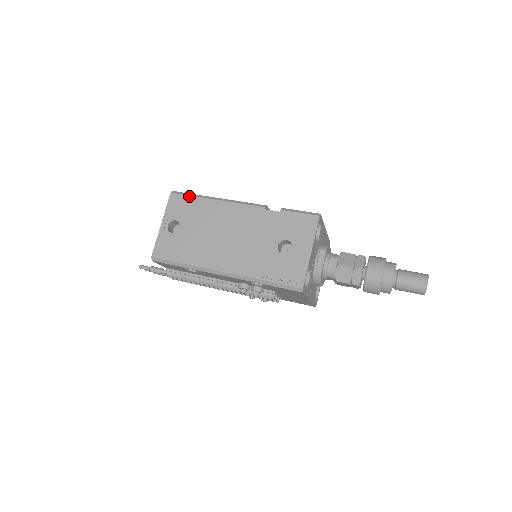
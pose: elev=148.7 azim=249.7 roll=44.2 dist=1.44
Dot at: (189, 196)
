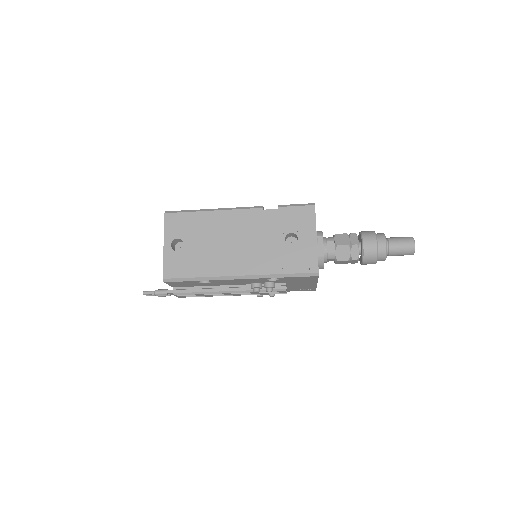
Dot at: (185, 213)
